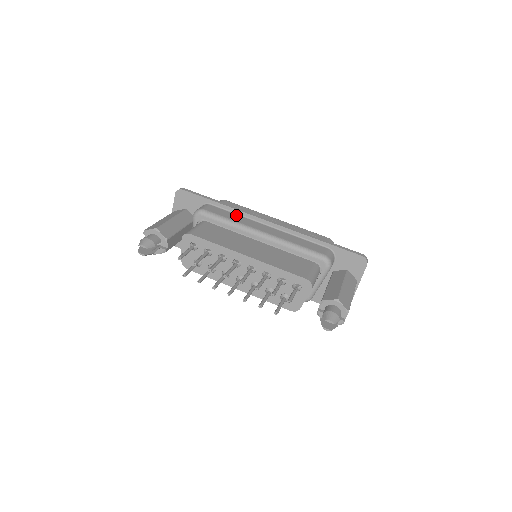
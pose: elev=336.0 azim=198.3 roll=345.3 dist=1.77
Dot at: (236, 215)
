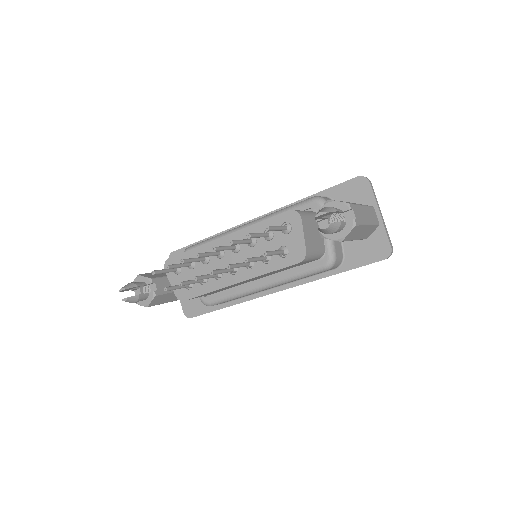
Dot at: occluded
